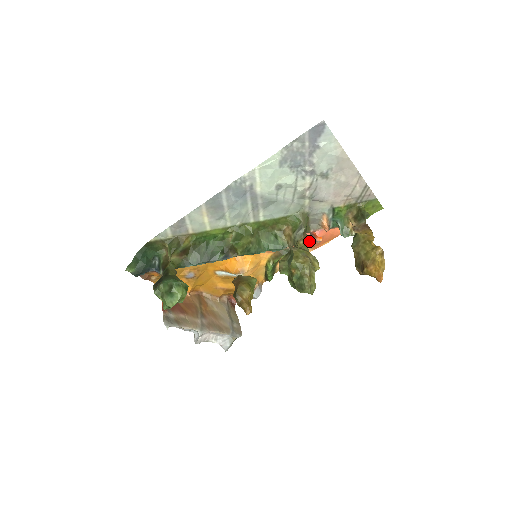
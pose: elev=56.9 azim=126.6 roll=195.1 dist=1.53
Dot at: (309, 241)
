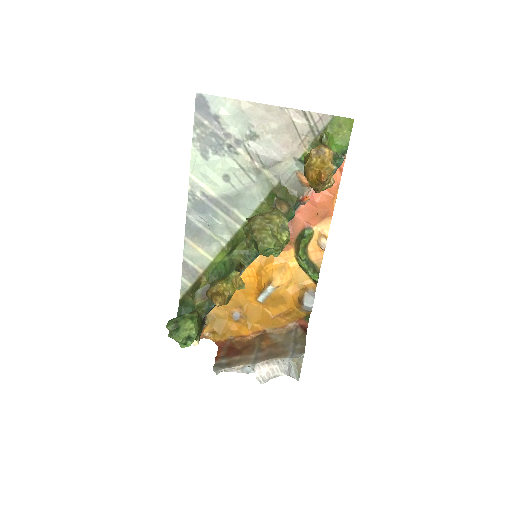
Dot at: (313, 211)
